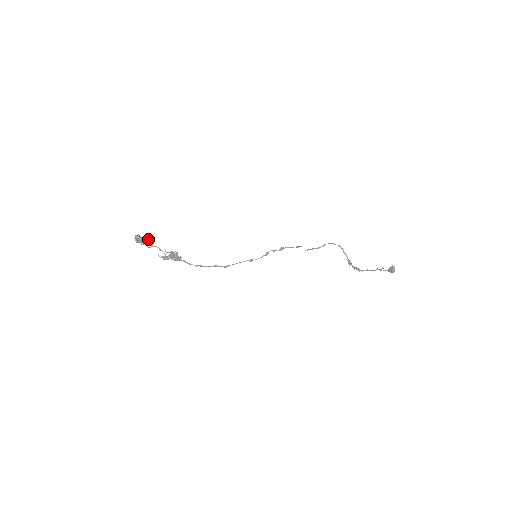
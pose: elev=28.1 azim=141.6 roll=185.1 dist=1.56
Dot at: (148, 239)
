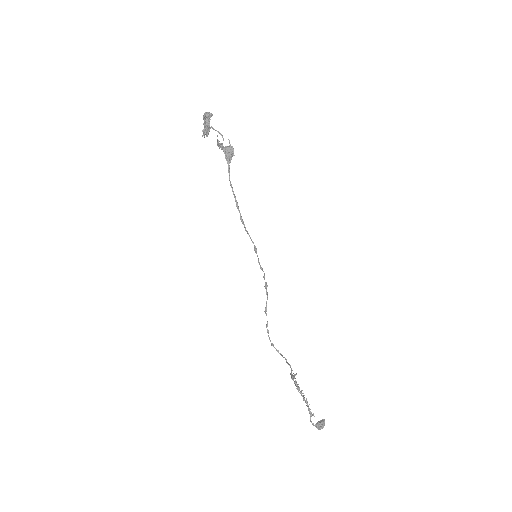
Dot at: (209, 129)
